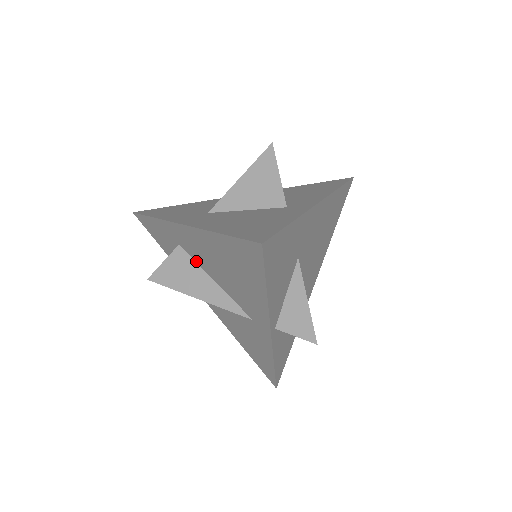
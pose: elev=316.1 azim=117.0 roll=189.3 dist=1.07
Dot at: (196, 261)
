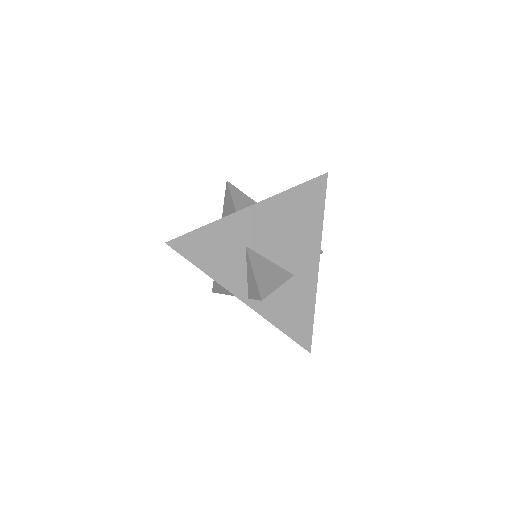
Dot at: occluded
